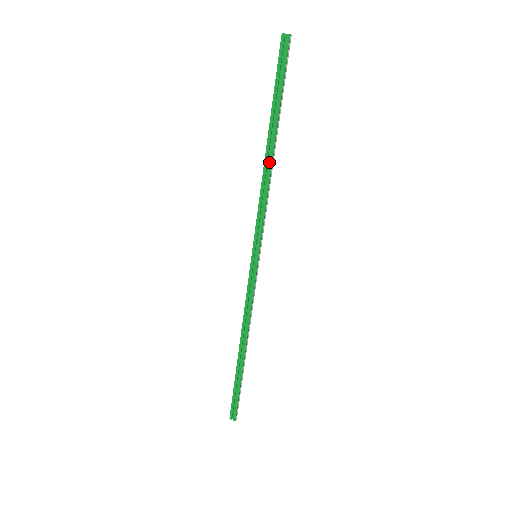
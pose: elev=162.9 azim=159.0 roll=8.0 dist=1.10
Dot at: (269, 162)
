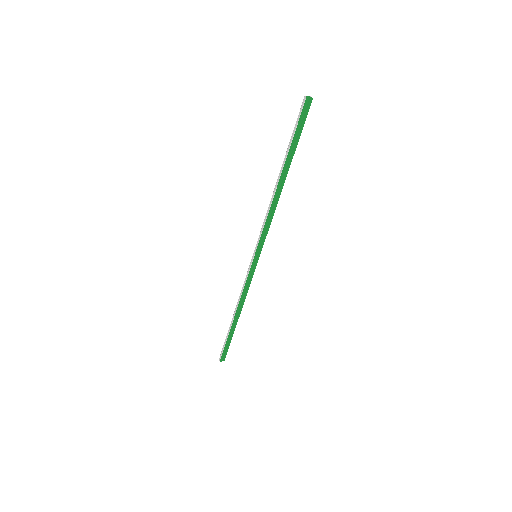
Dot at: (279, 192)
